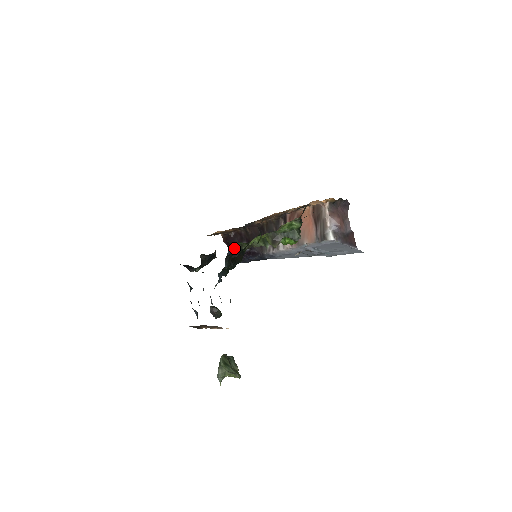
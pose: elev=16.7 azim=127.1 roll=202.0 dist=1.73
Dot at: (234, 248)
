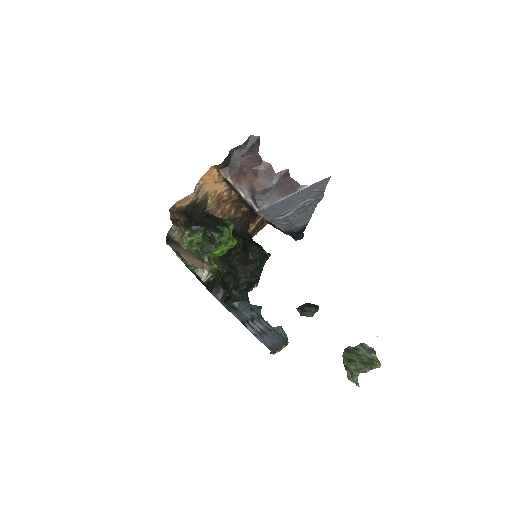
Dot at: (221, 271)
